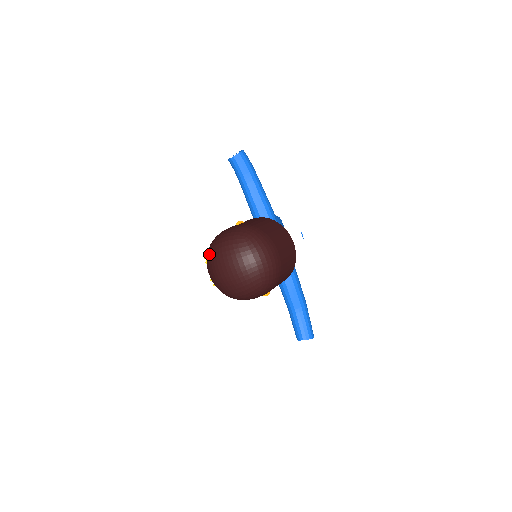
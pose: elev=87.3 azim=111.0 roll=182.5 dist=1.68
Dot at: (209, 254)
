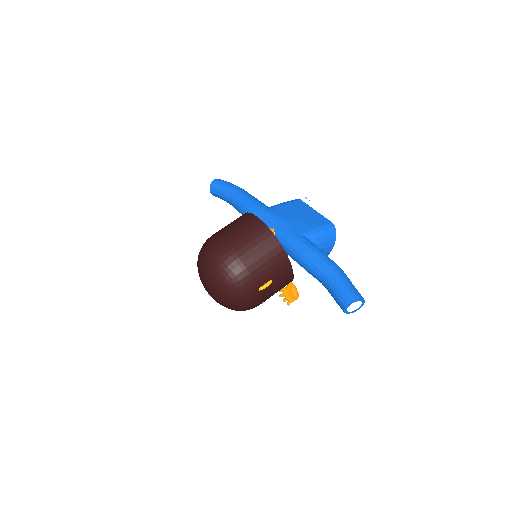
Dot at: occluded
